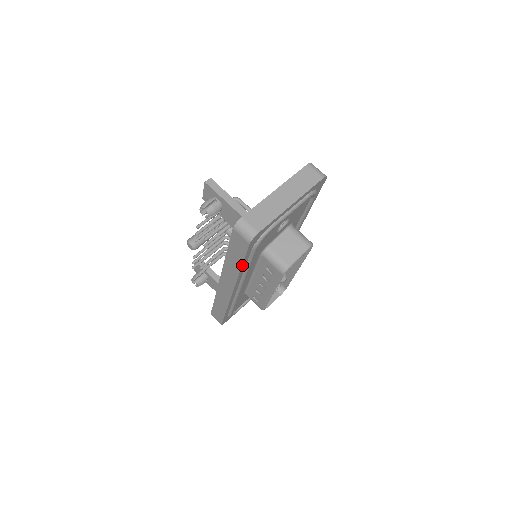
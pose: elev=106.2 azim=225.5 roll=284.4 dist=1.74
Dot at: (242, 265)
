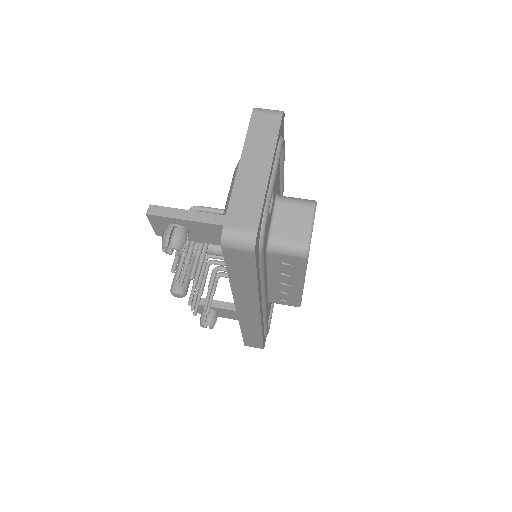
Dot at: (257, 281)
